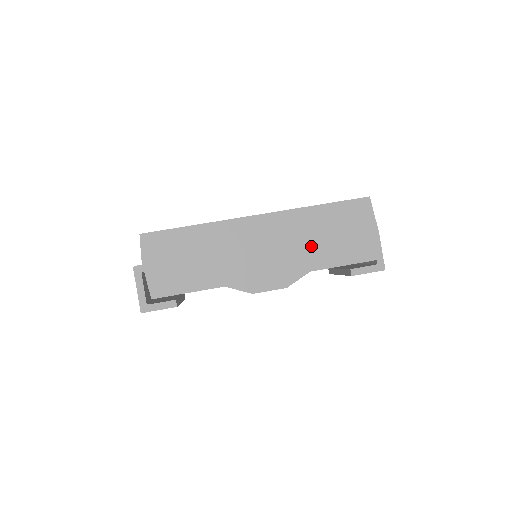
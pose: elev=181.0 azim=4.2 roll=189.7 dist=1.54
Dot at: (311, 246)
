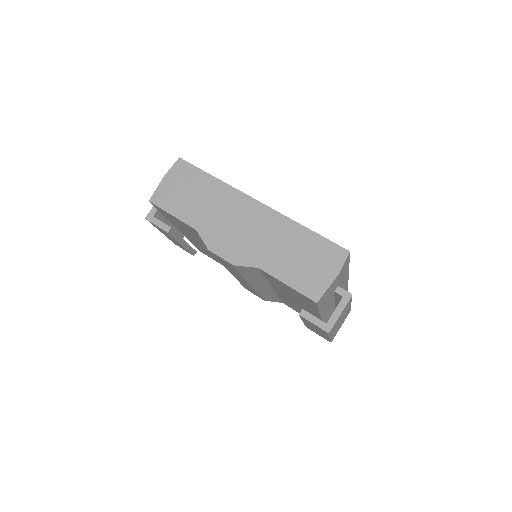
Dot at: (276, 251)
